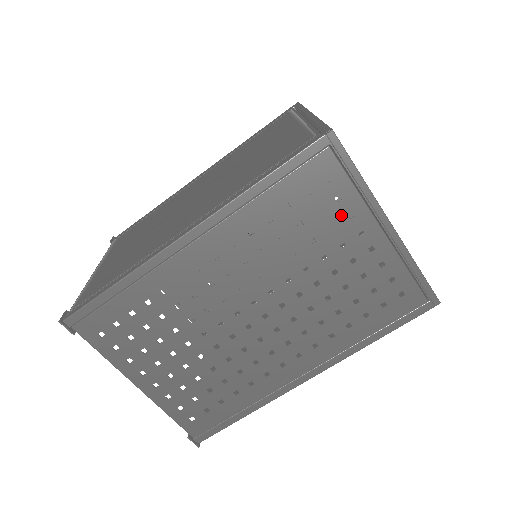
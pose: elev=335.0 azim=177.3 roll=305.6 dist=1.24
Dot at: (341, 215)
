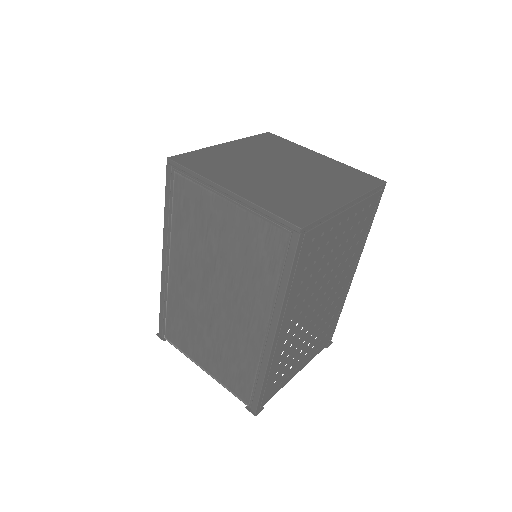
Dot at: (328, 235)
